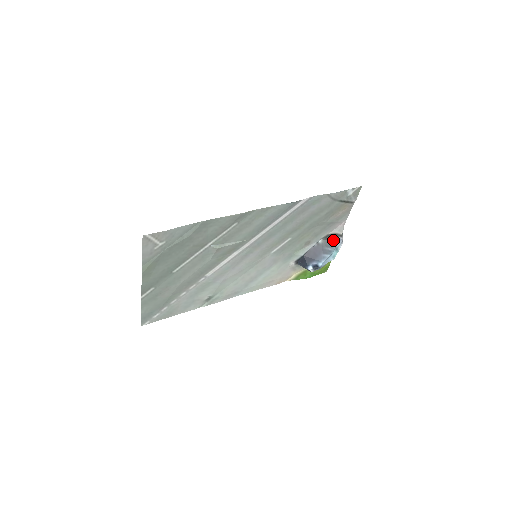
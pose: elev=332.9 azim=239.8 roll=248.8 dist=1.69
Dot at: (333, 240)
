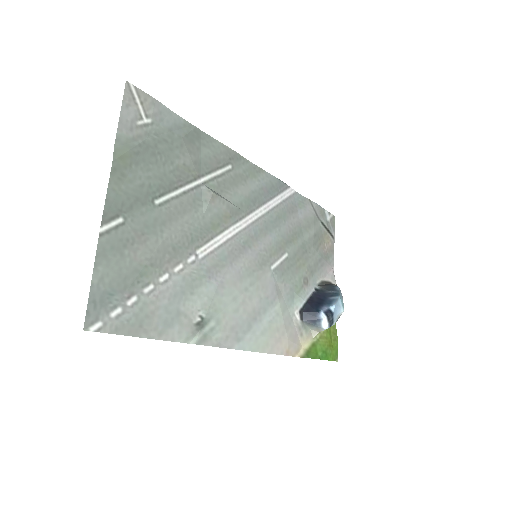
Dot at: (331, 286)
